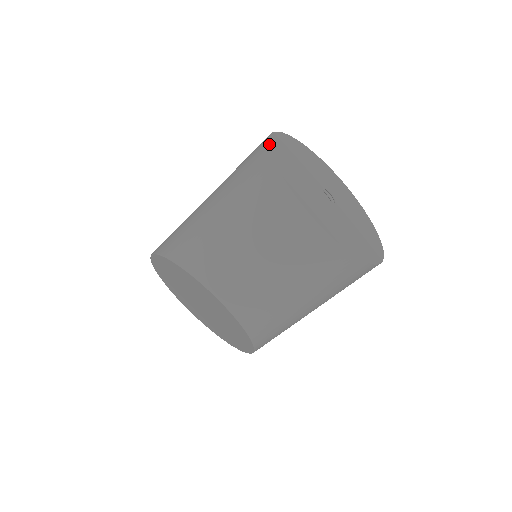
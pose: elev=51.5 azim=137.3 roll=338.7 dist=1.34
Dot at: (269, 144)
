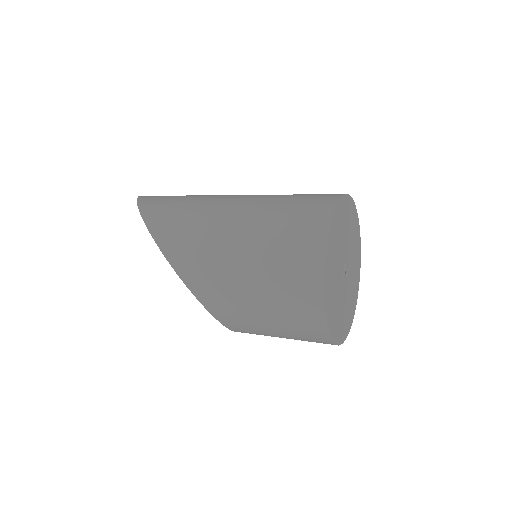
Dot at: (325, 277)
